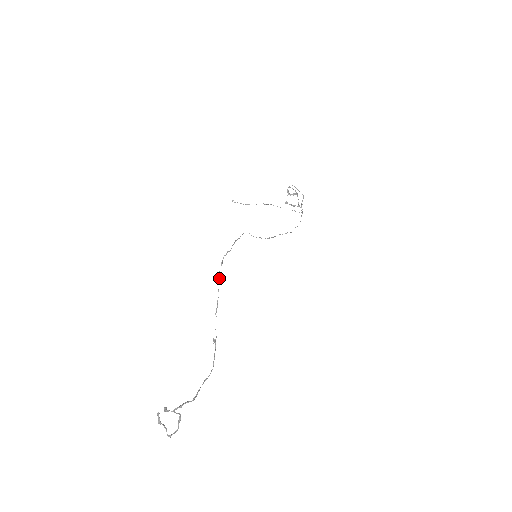
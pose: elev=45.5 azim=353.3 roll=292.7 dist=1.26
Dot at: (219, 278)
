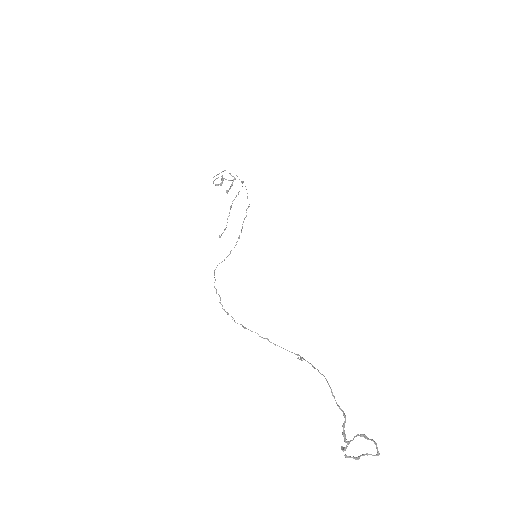
Dot at: occluded
